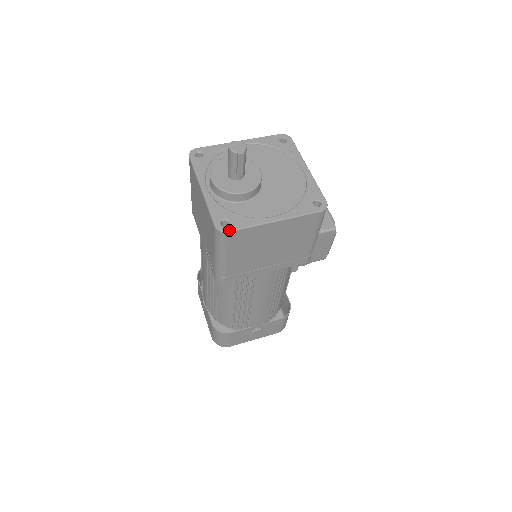
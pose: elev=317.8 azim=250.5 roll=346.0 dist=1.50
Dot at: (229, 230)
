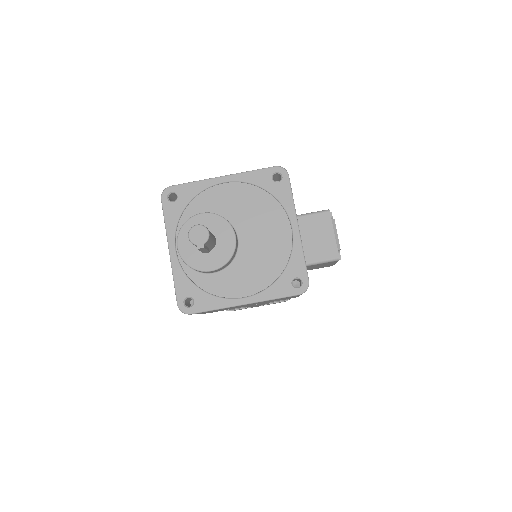
Dot at: (191, 313)
